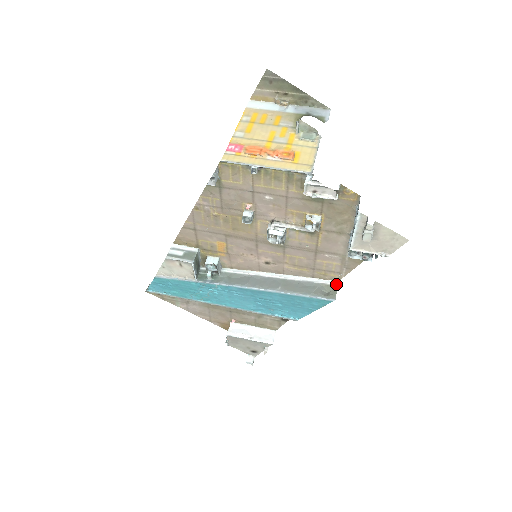
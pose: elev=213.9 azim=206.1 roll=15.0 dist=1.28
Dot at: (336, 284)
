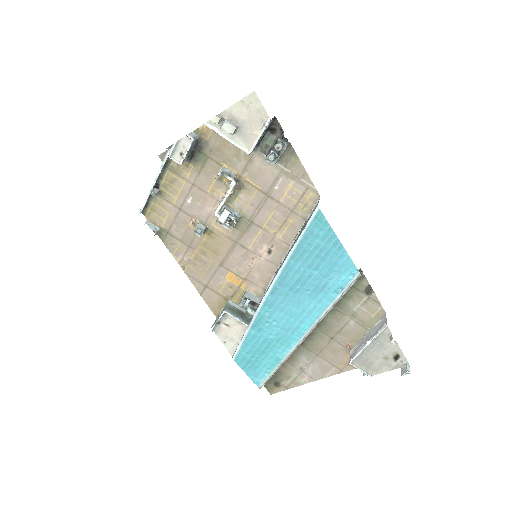
Dot at: (319, 199)
